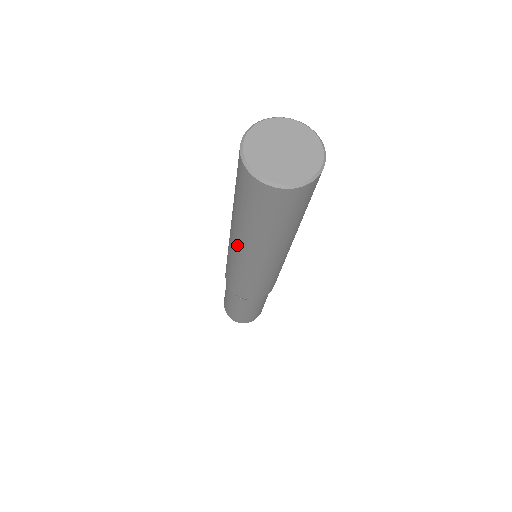
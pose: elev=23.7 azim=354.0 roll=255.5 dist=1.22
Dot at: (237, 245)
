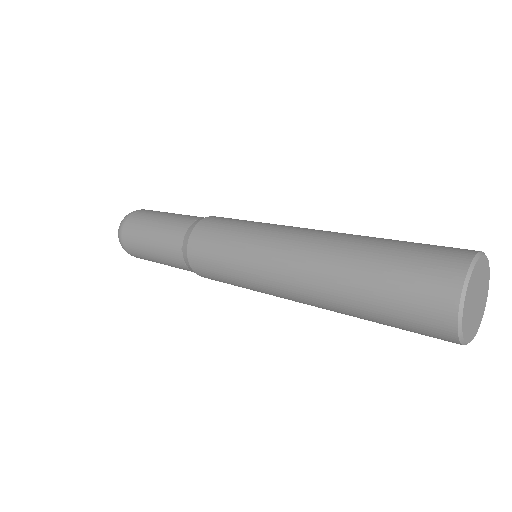
Dot at: occluded
